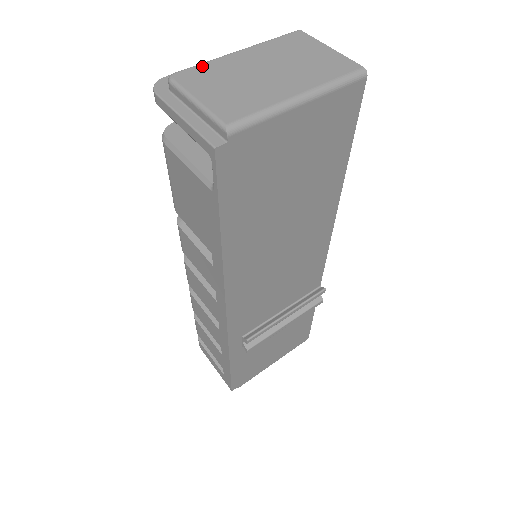
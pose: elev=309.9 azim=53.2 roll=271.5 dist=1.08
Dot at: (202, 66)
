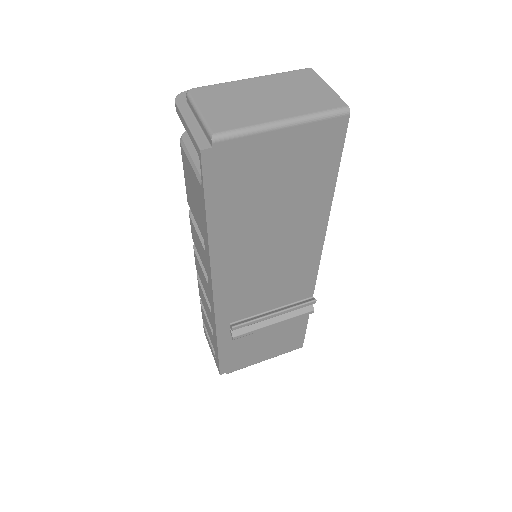
Dot at: (216, 86)
